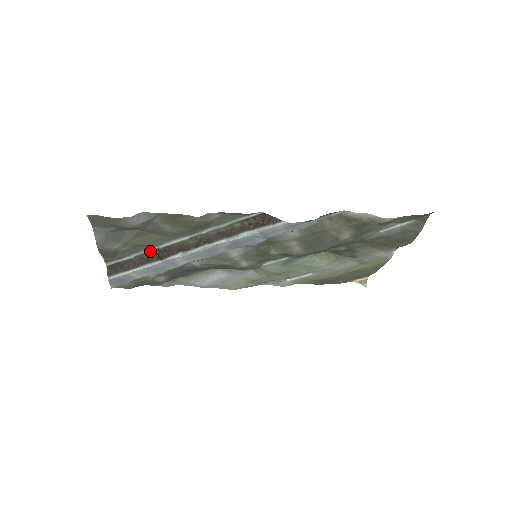
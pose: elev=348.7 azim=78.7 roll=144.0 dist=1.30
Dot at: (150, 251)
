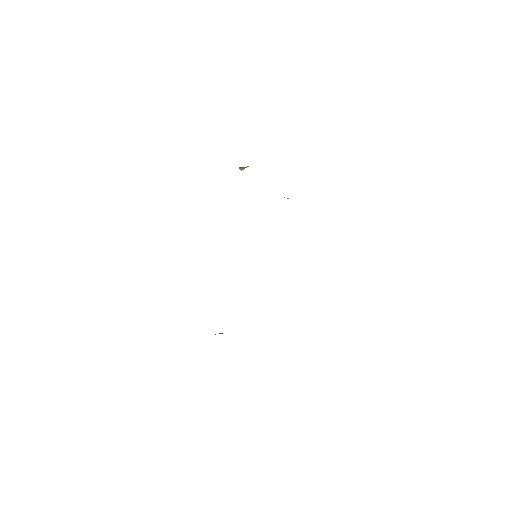
Dot at: occluded
